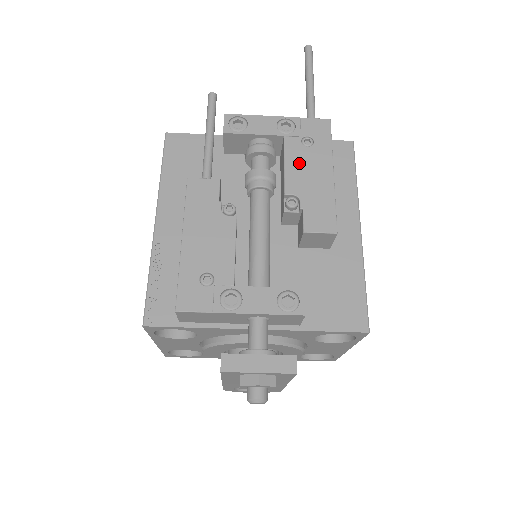
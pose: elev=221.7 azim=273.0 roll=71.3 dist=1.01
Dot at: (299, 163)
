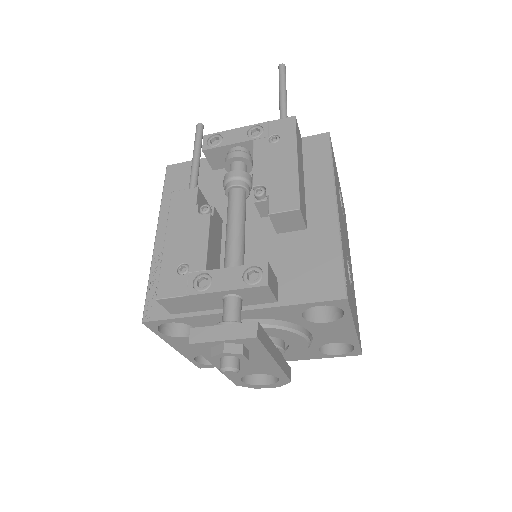
Dot at: (266, 158)
